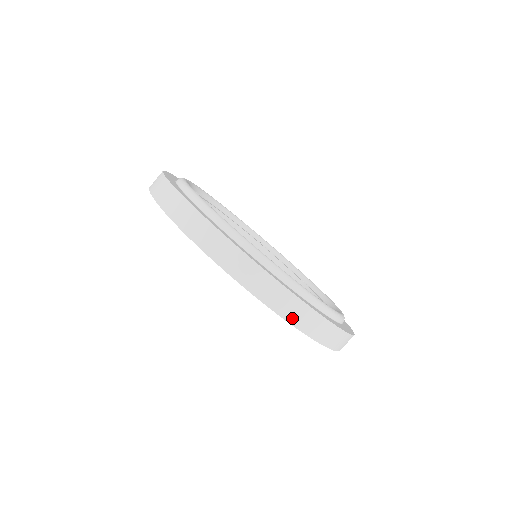
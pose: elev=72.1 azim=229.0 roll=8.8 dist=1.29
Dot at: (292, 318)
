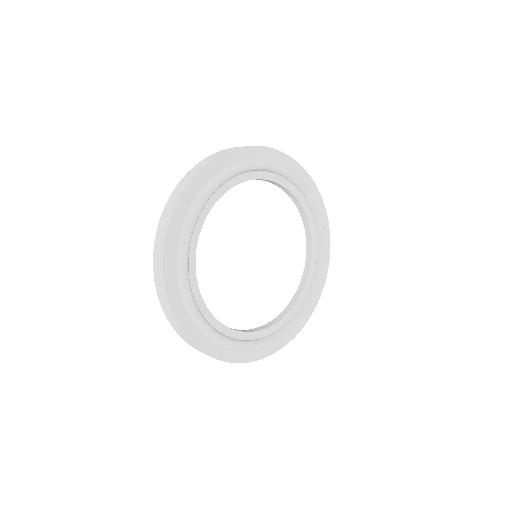
Dot at: (185, 340)
